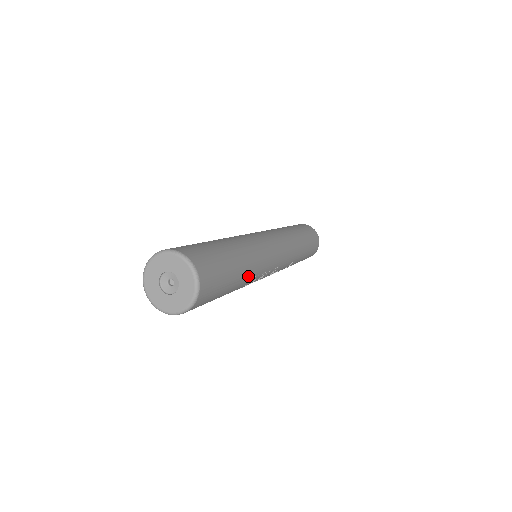
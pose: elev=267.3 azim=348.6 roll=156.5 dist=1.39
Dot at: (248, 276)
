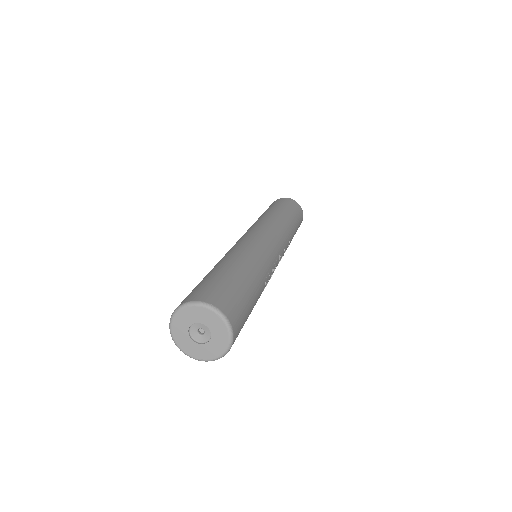
Dot at: (261, 279)
